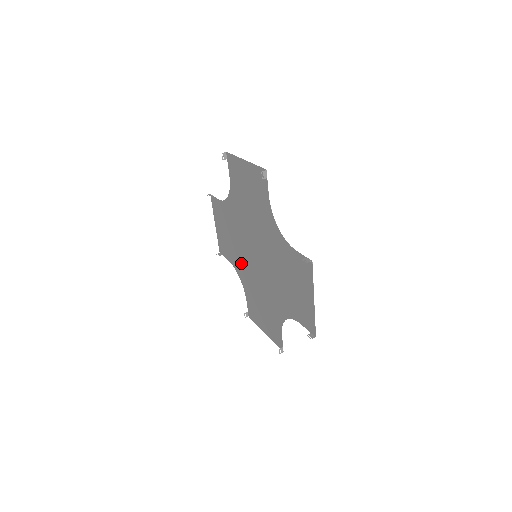
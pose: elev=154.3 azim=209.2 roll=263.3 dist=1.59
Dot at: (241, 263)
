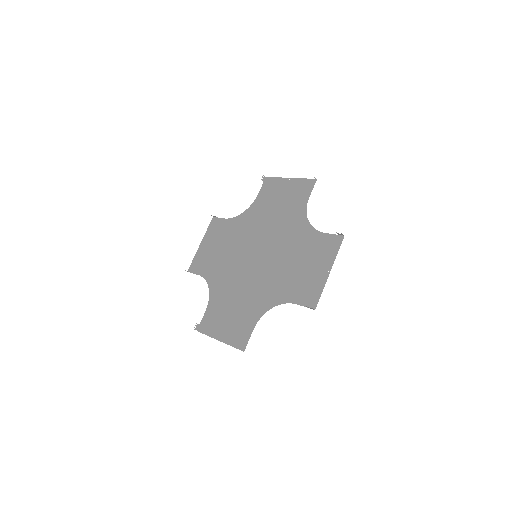
Dot at: (253, 222)
